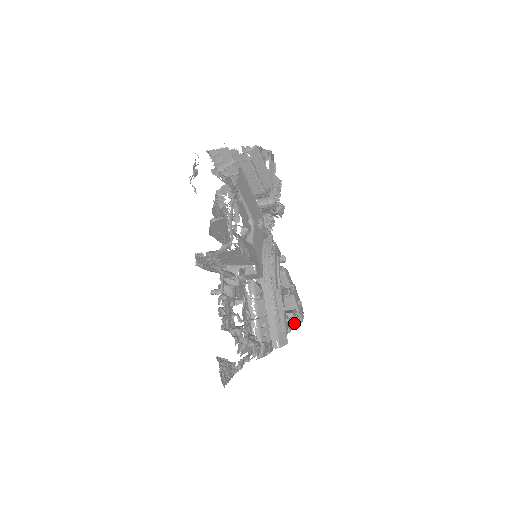
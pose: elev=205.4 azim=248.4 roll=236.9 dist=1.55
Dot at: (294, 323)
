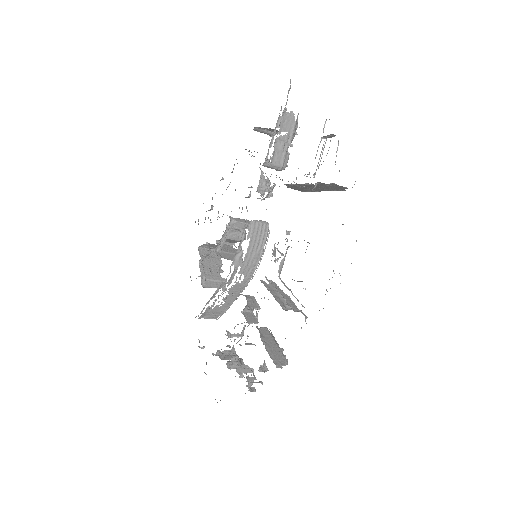
Dot at: occluded
